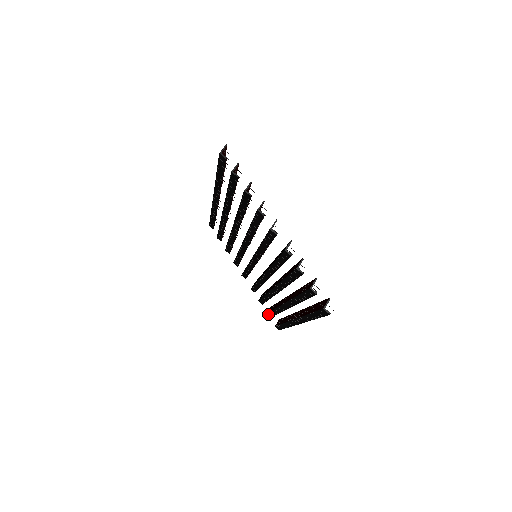
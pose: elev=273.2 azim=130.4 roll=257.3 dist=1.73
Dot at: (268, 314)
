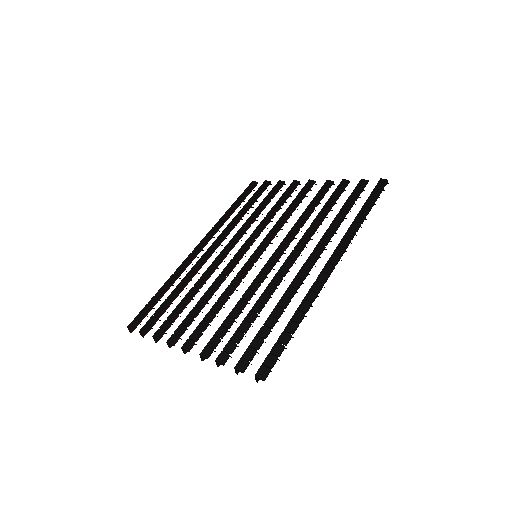
Dot at: (241, 361)
